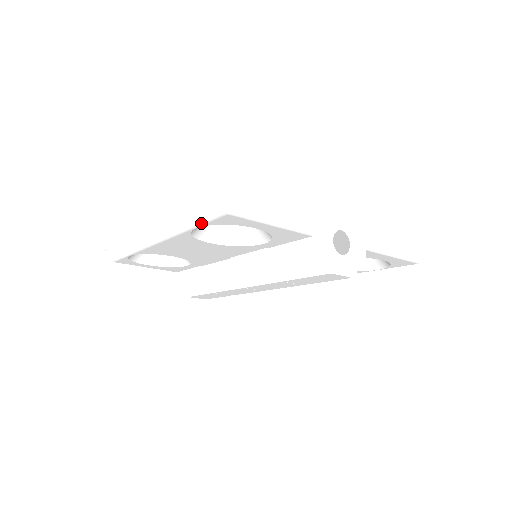
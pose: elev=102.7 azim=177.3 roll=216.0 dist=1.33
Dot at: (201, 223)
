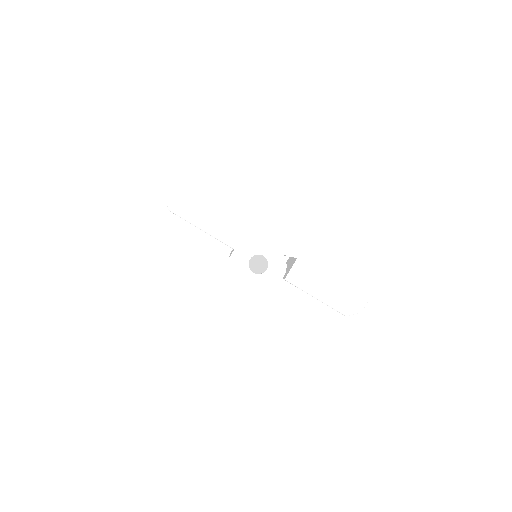
Dot at: occluded
